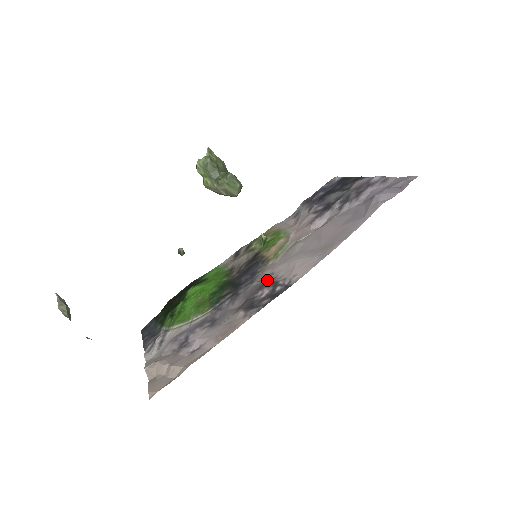
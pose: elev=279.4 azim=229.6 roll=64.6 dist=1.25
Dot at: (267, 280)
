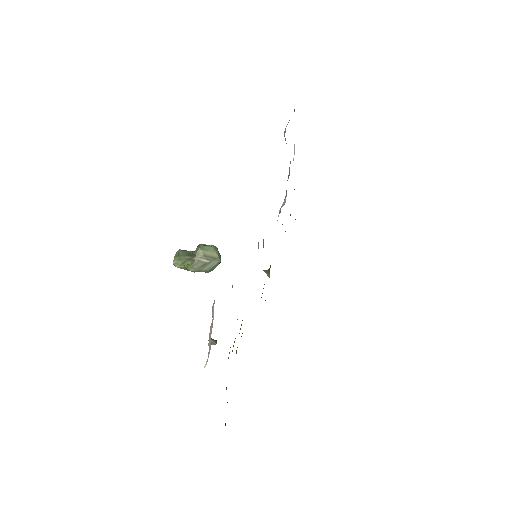
Dot at: occluded
